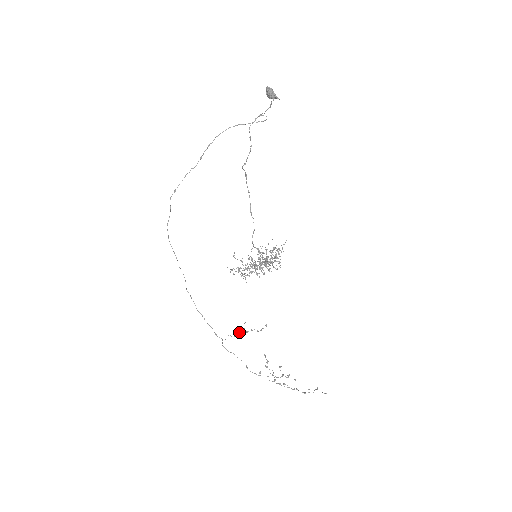
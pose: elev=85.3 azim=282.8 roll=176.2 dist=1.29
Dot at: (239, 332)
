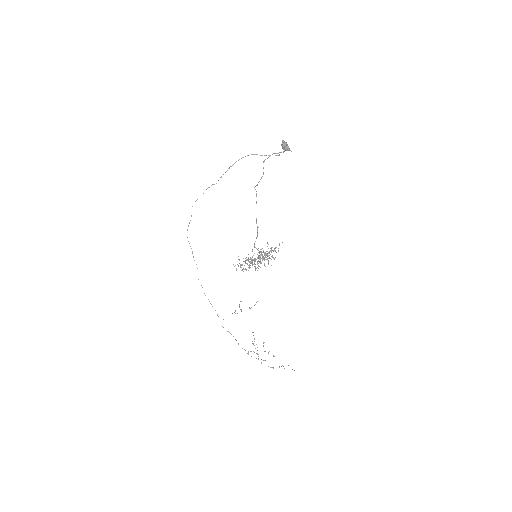
Dot at: (235, 311)
